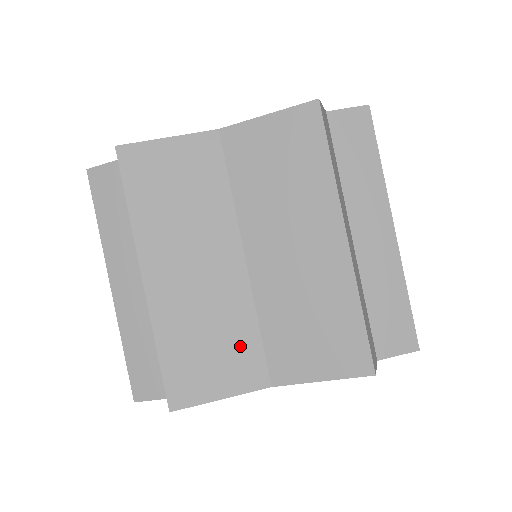
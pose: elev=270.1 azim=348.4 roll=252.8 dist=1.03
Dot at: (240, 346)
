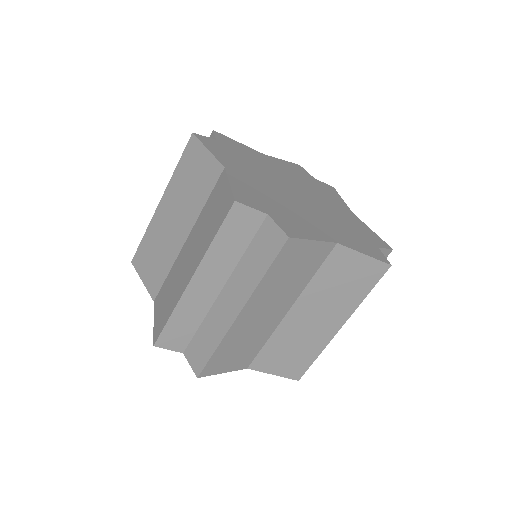
Dot at: (251, 351)
